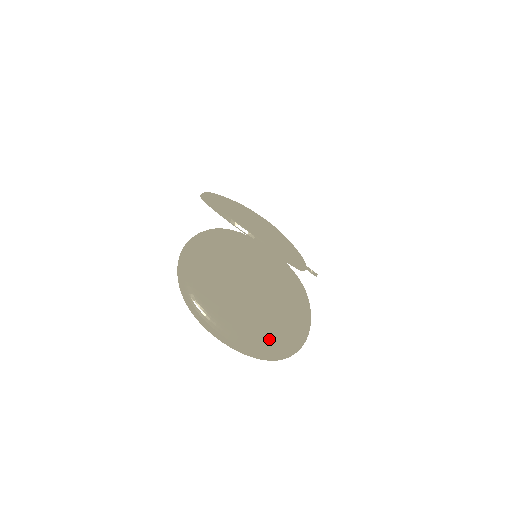
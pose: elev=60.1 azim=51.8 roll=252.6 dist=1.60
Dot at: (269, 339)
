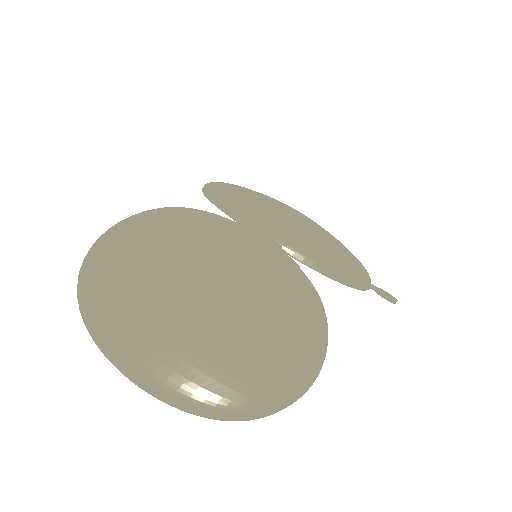
Dot at: (201, 374)
